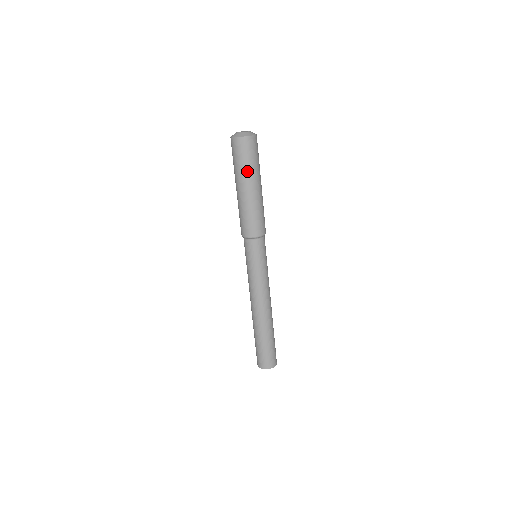
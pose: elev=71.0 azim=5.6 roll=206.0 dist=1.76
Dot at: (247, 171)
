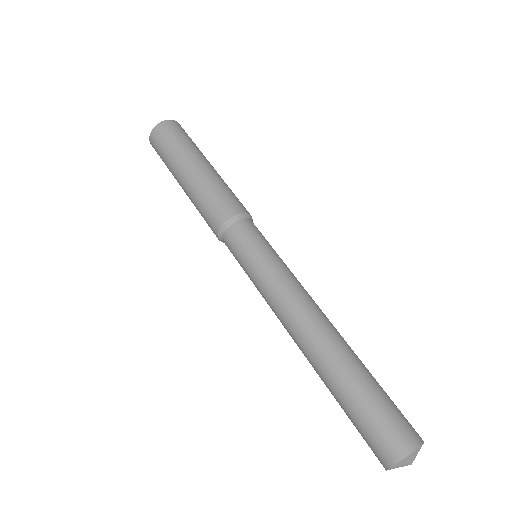
Dot at: (193, 147)
